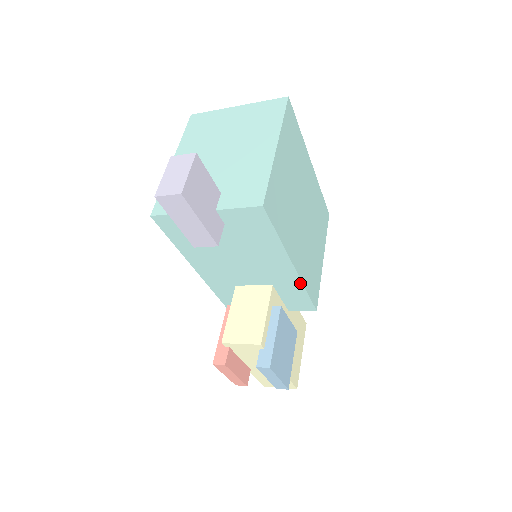
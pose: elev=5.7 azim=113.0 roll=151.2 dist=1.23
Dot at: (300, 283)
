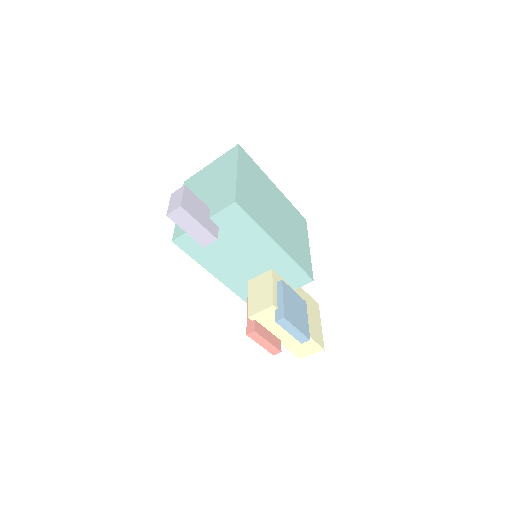
Dot at: (289, 258)
